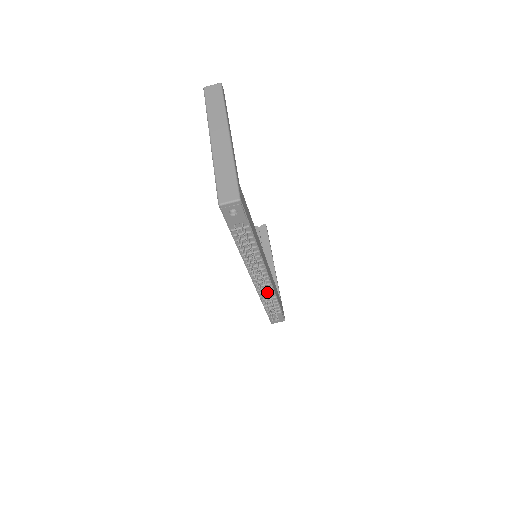
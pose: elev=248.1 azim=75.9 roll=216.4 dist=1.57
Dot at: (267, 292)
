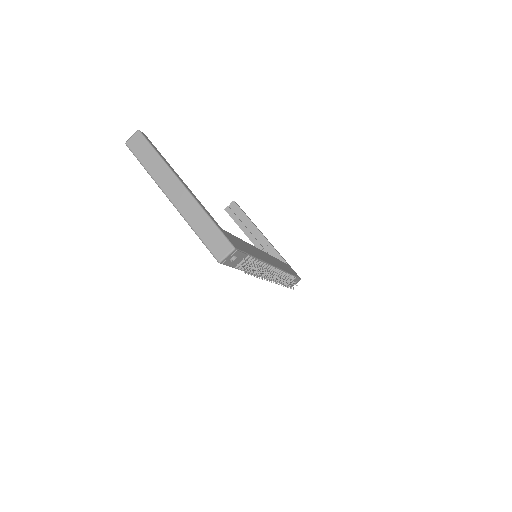
Dot at: occluded
